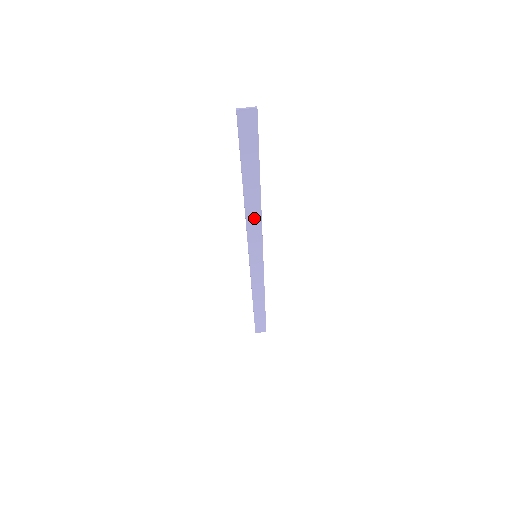
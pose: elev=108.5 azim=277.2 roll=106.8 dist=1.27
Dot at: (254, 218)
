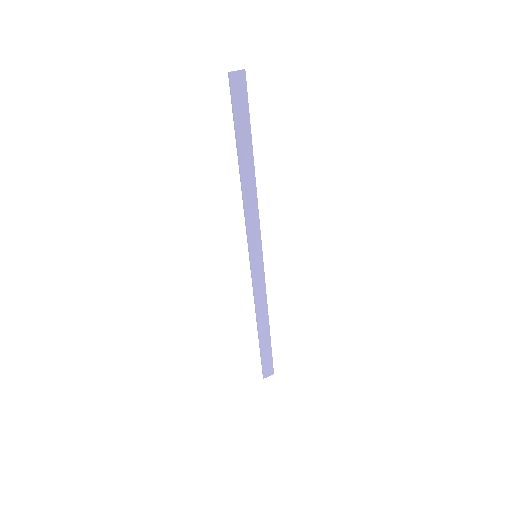
Dot at: (251, 203)
